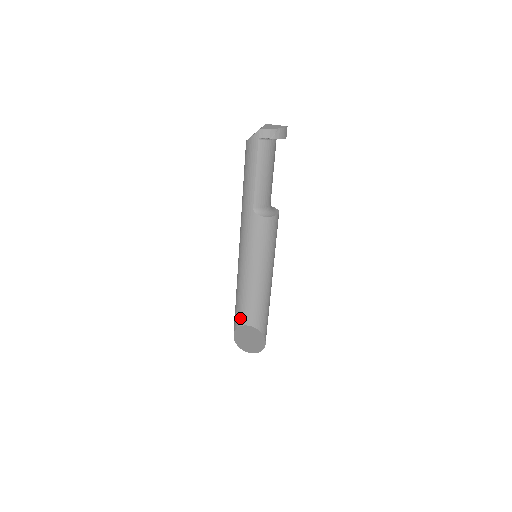
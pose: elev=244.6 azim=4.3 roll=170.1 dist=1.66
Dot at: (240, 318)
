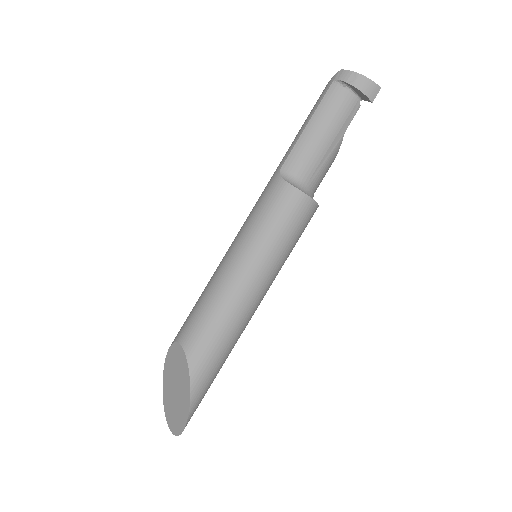
Dot at: (180, 330)
